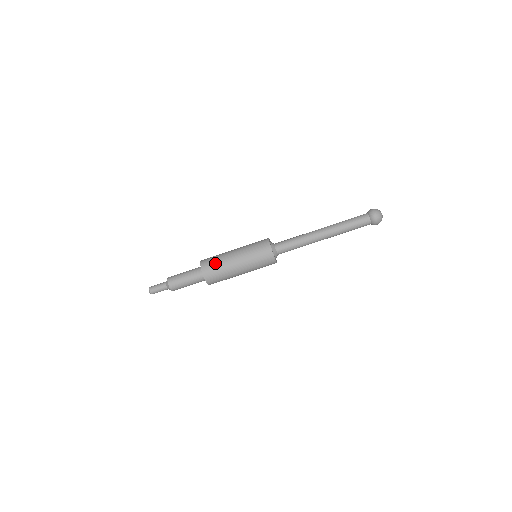
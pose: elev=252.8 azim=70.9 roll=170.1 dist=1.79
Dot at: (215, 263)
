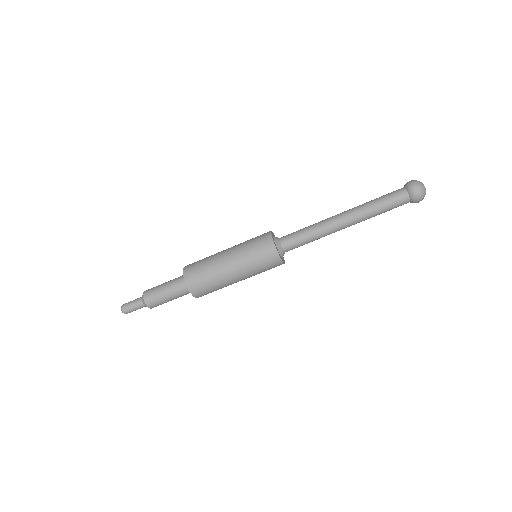
Dot at: (201, 268)
